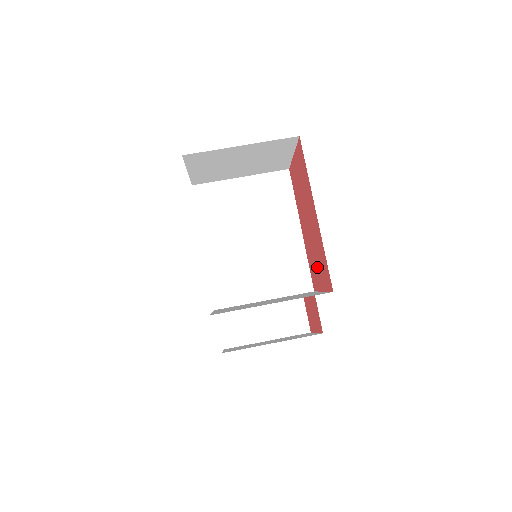
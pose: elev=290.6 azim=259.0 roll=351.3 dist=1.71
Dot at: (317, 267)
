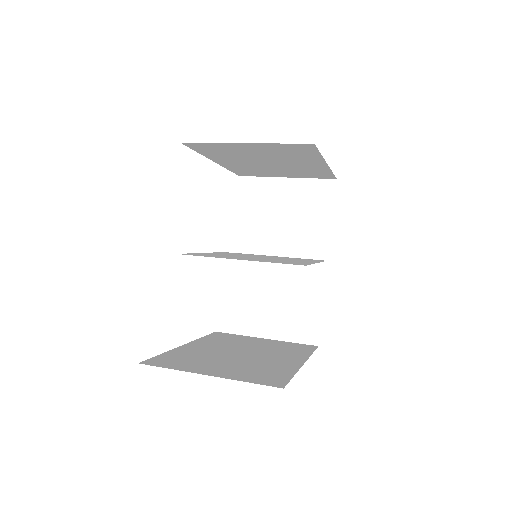
Dot at: occluded
